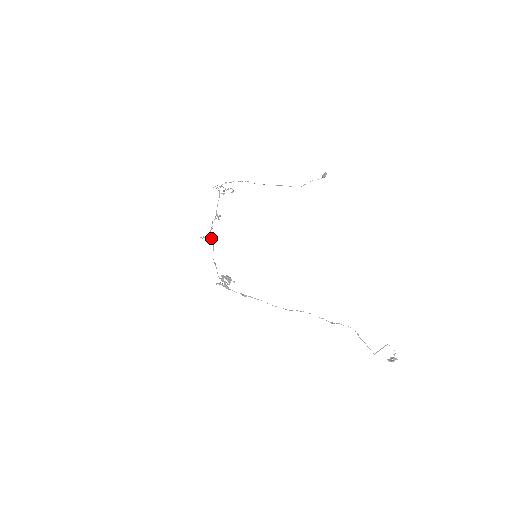
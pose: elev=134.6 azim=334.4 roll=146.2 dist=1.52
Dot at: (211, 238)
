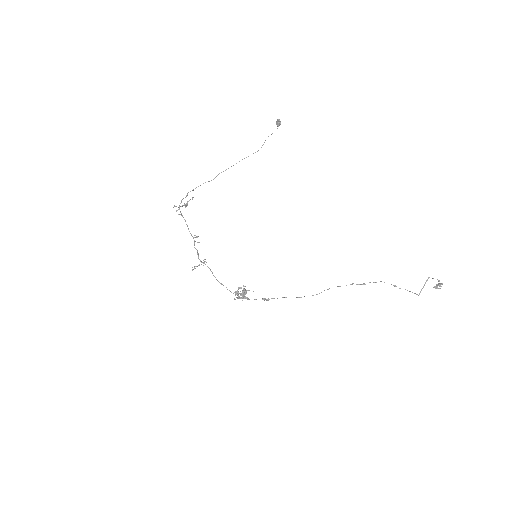
Dot at: (203, 263)
